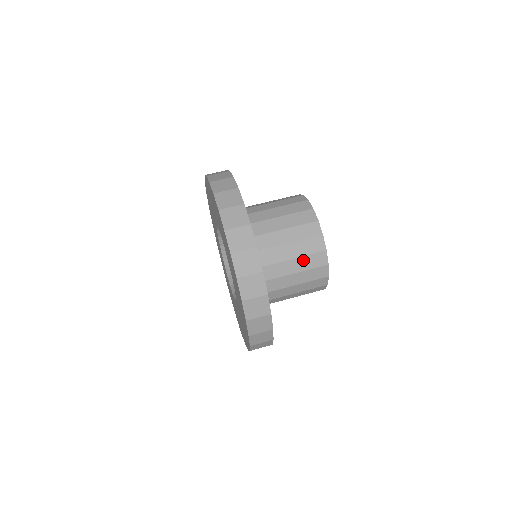
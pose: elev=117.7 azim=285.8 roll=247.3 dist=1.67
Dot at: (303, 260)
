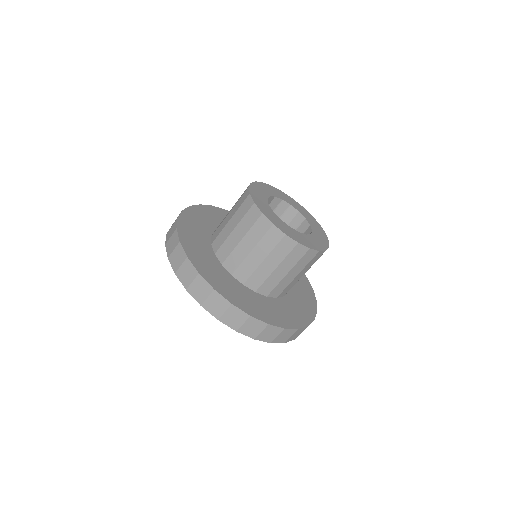
Dot at: occluded
